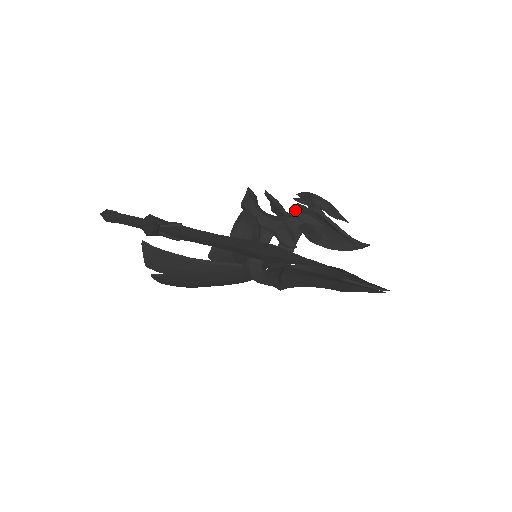
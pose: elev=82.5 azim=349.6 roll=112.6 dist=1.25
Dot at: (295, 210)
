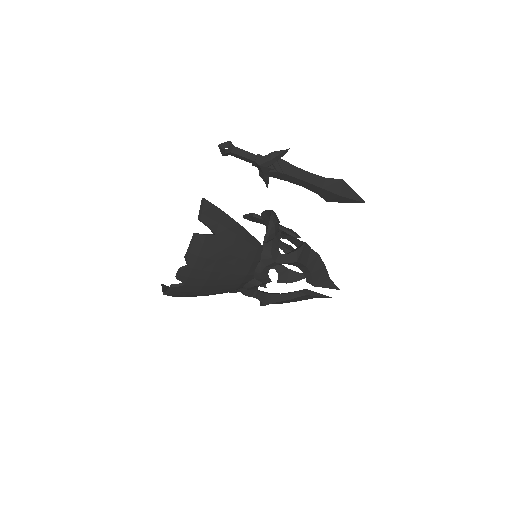
Dot at: occluded
